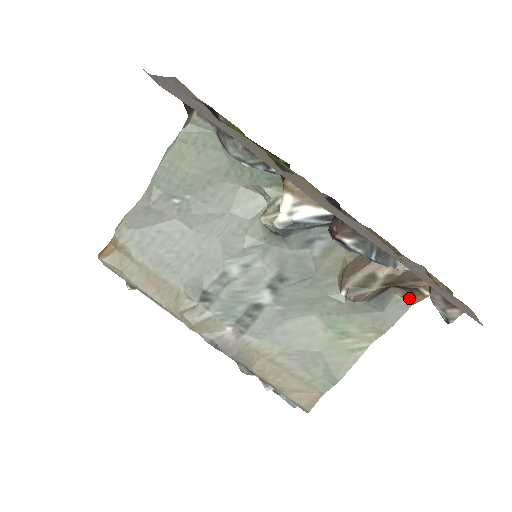
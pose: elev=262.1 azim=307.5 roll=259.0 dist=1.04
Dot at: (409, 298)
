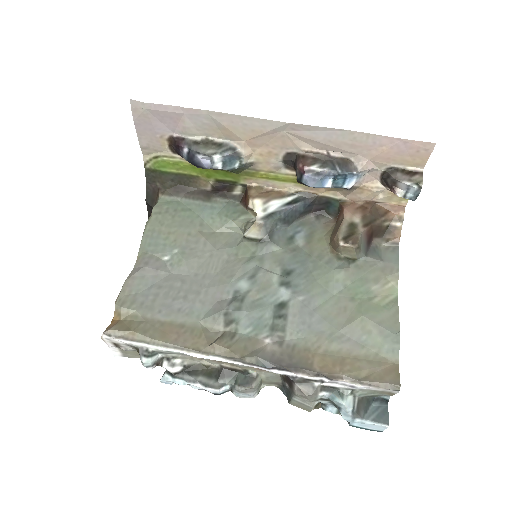
Dot at: (391, 240)
